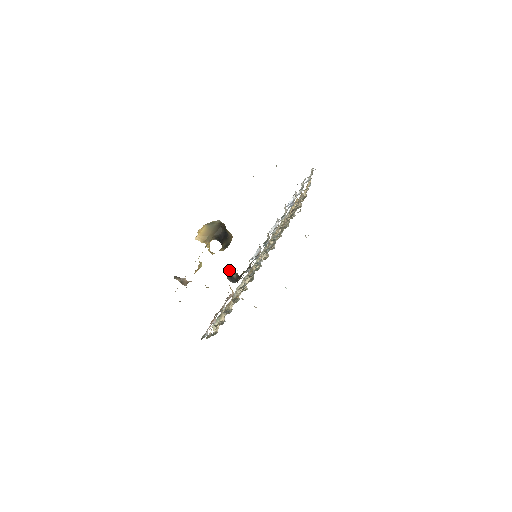
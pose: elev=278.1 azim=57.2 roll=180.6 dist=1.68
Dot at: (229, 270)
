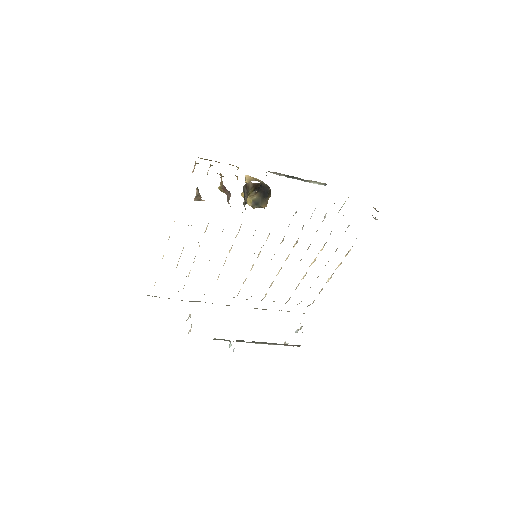
Dot at: (246, 197)
